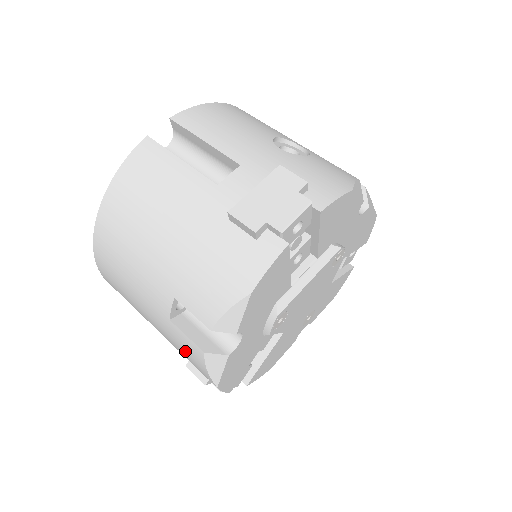
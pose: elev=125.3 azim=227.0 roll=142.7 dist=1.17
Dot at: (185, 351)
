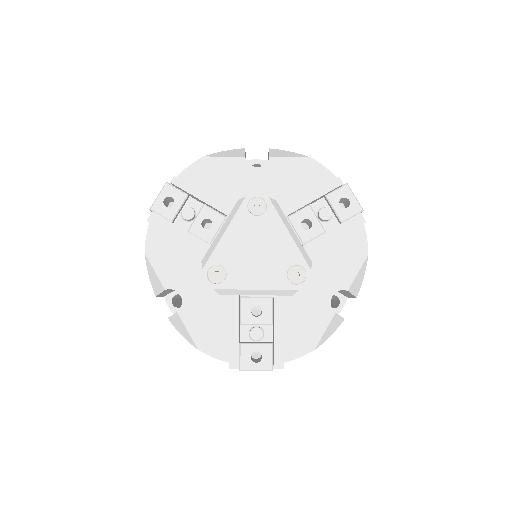
Dot at: occluded
